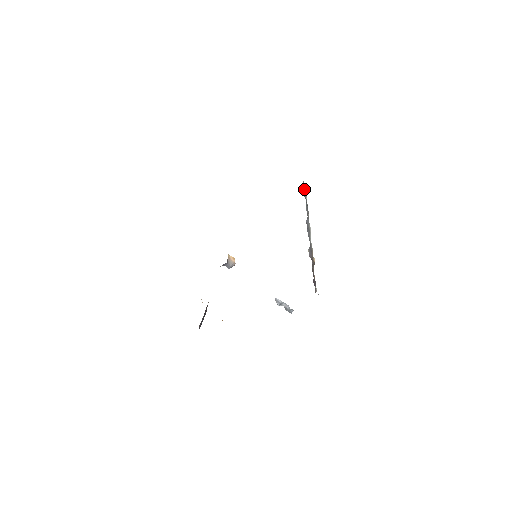
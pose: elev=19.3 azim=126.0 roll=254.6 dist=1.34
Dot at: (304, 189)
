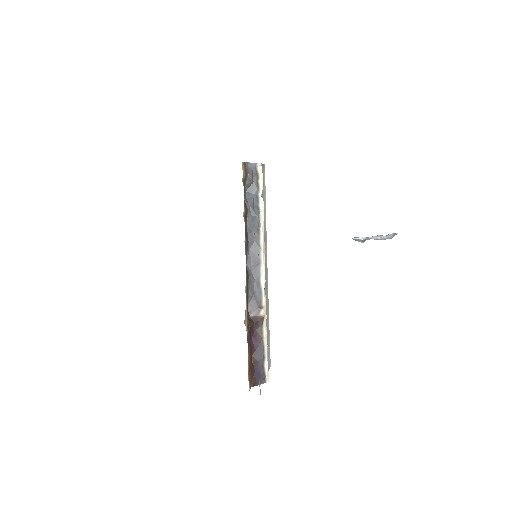
Dot at: (249, 183)
